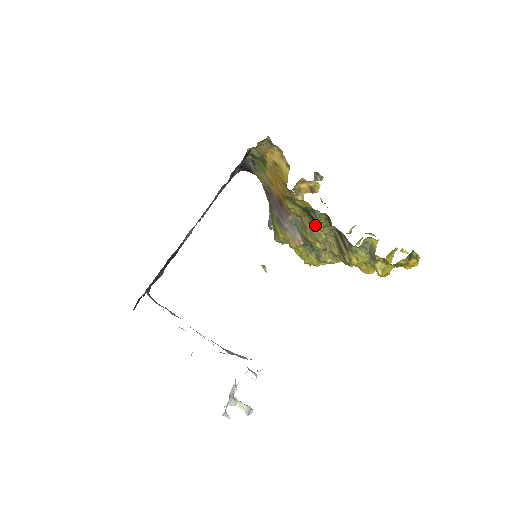
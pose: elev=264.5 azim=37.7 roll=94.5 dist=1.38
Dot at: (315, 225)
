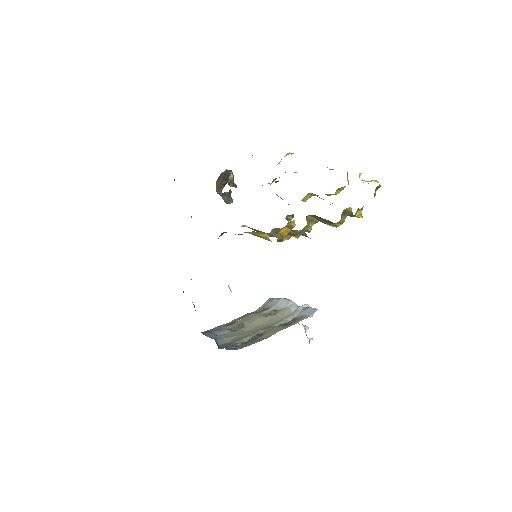
Dot at: (299, 230)
